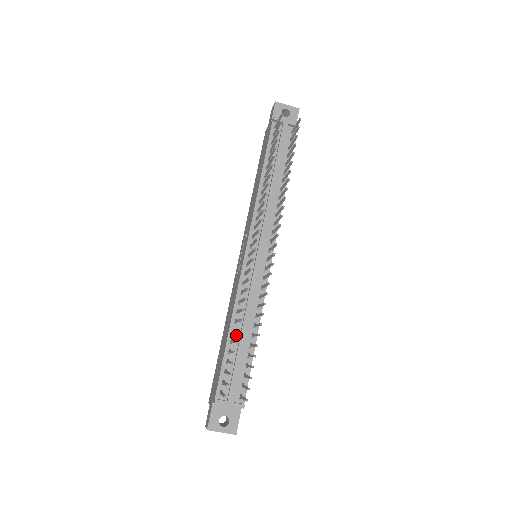
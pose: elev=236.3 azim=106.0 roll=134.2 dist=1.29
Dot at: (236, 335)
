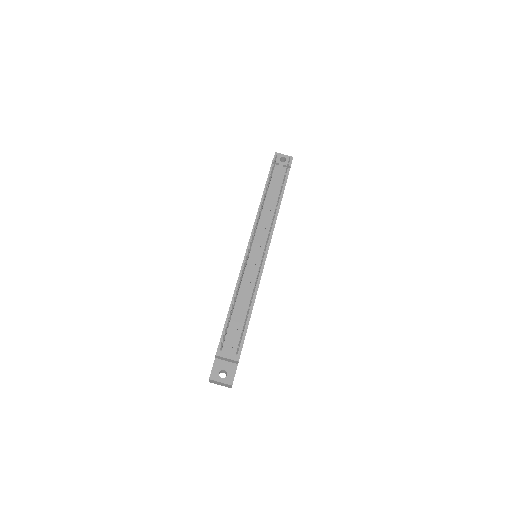
Dot at: (236, 307)
